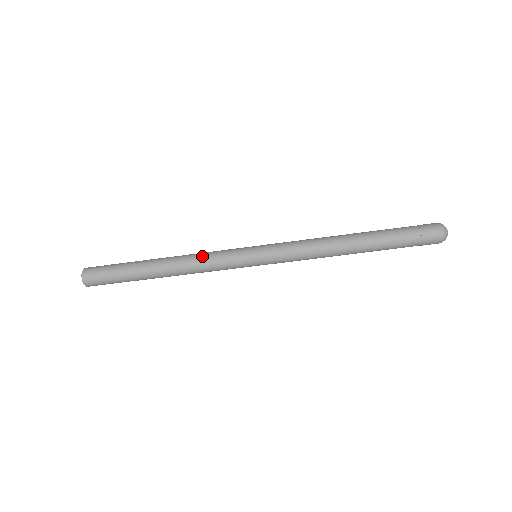
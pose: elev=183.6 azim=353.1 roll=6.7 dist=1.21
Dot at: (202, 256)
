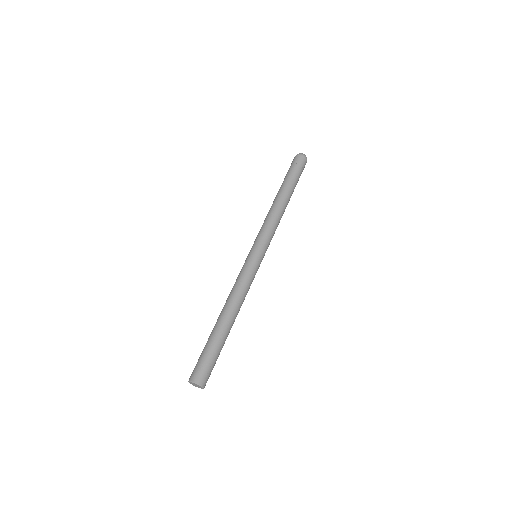
Dot at: (233, 286)
